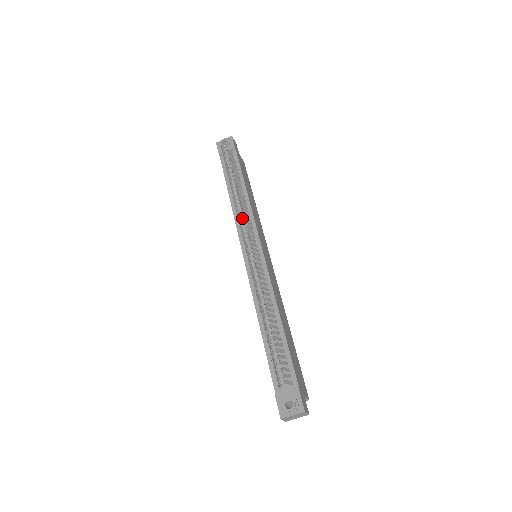
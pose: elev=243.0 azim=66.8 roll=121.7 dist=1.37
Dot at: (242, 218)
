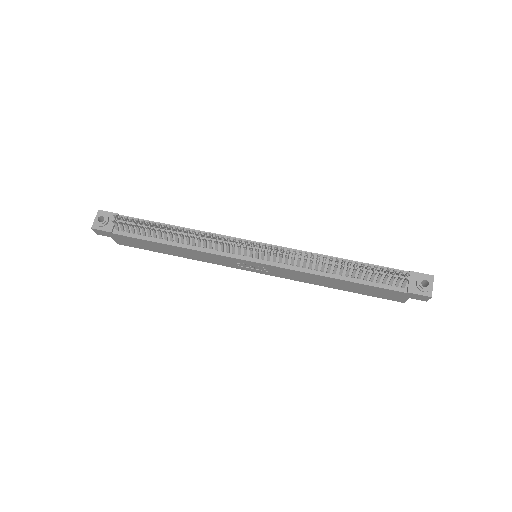
Dot at: (211, 245)
